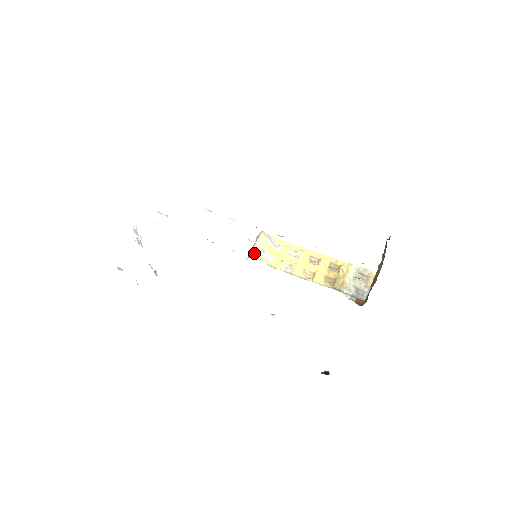
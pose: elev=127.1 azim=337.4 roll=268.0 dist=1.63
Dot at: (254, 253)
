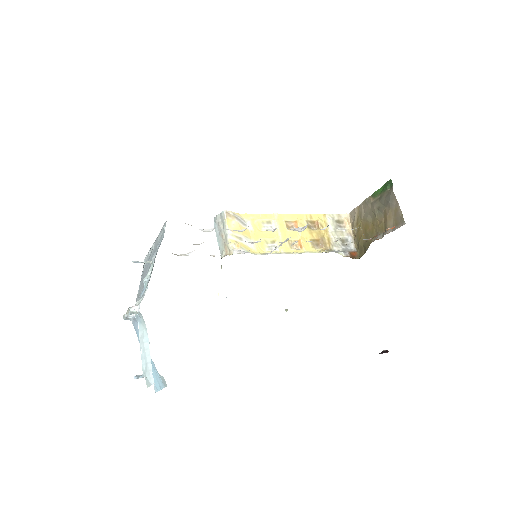
Dot at: (234, 247)
